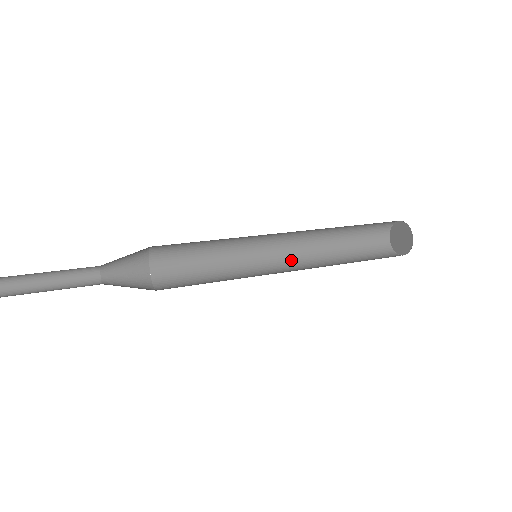
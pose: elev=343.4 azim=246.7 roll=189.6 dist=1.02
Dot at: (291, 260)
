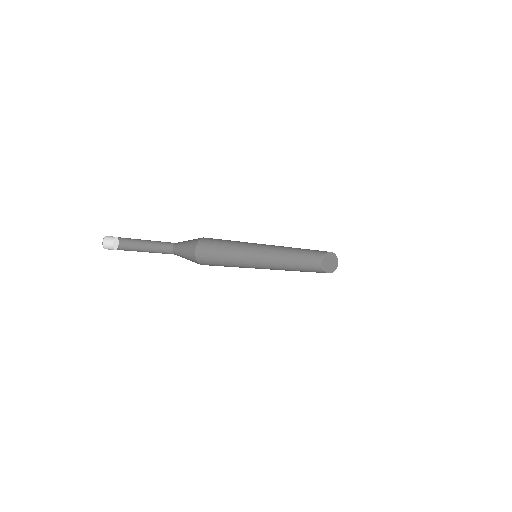
Dot at: occluded
